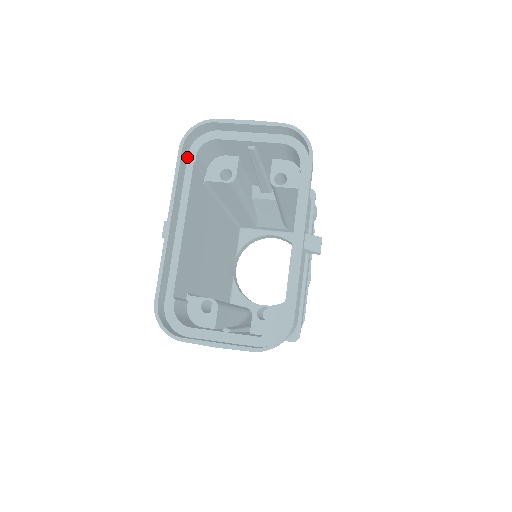
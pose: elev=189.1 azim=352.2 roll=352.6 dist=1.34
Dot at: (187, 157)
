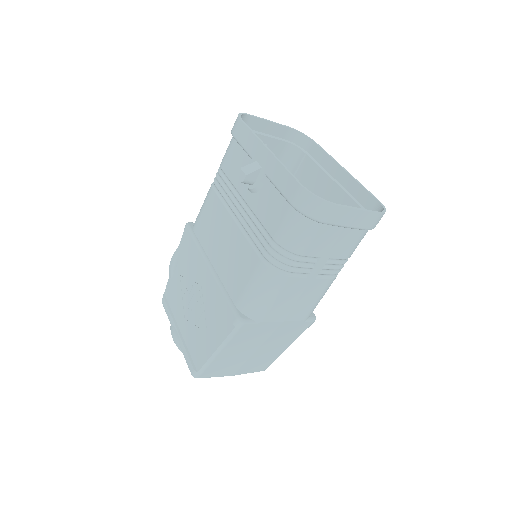
Dot at: (237, 133)
